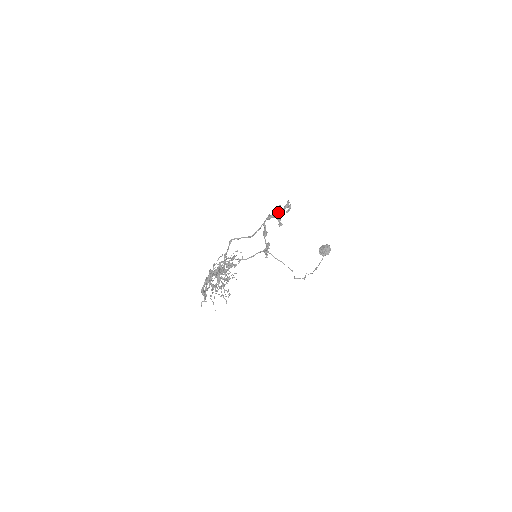
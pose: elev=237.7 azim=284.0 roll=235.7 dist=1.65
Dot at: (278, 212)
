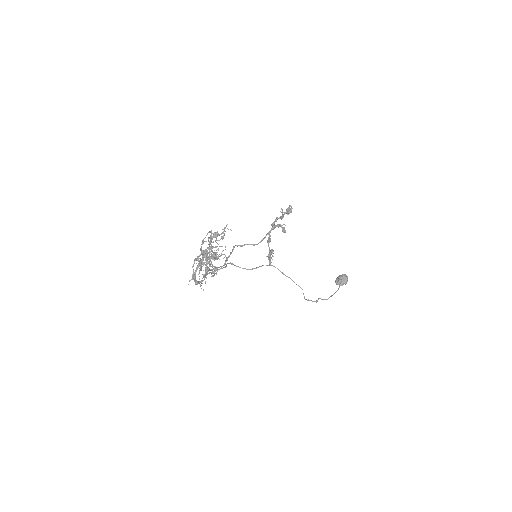
Dot at: (280, 216)
